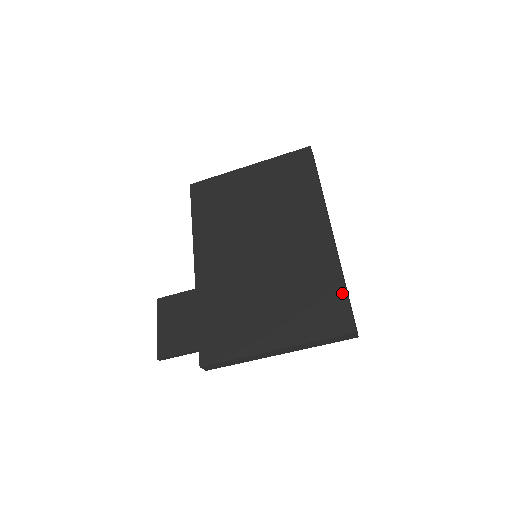
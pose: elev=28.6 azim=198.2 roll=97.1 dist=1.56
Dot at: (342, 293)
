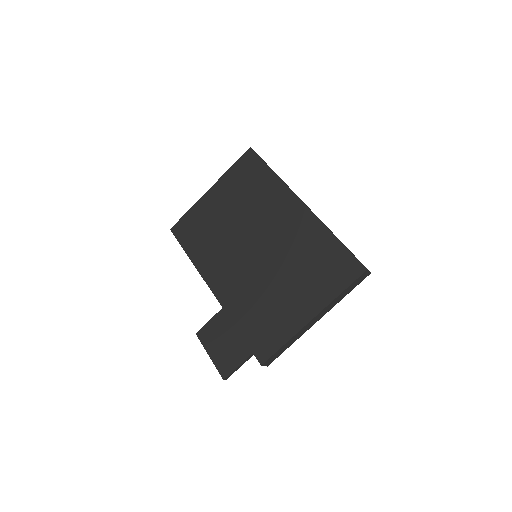
Dot at: (340, 246)
